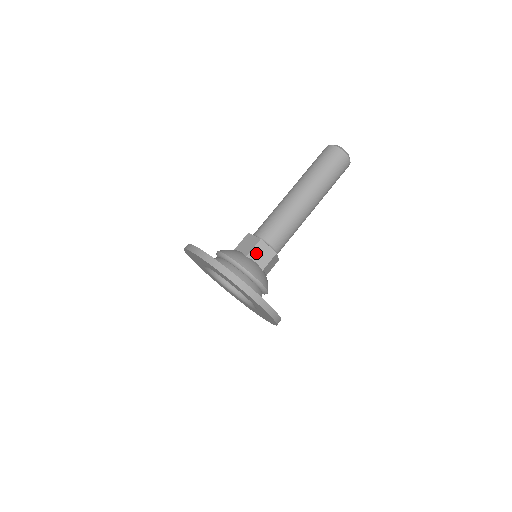
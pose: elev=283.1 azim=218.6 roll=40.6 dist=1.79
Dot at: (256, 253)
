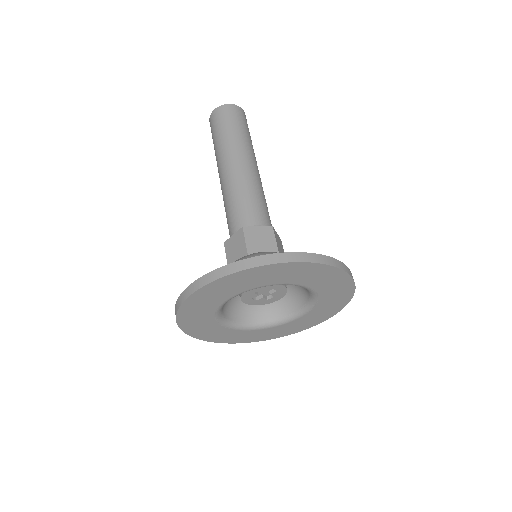
Dot at: (278, 246)
